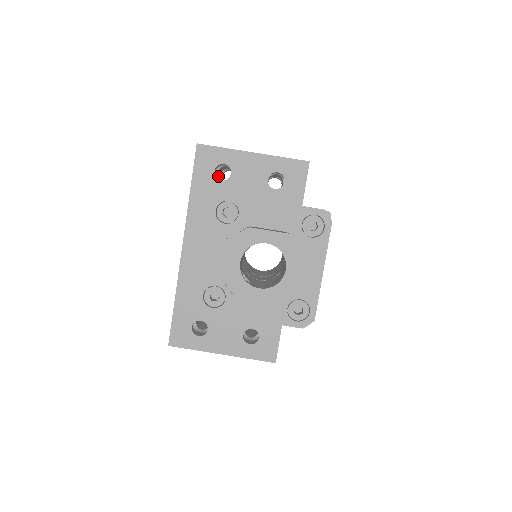
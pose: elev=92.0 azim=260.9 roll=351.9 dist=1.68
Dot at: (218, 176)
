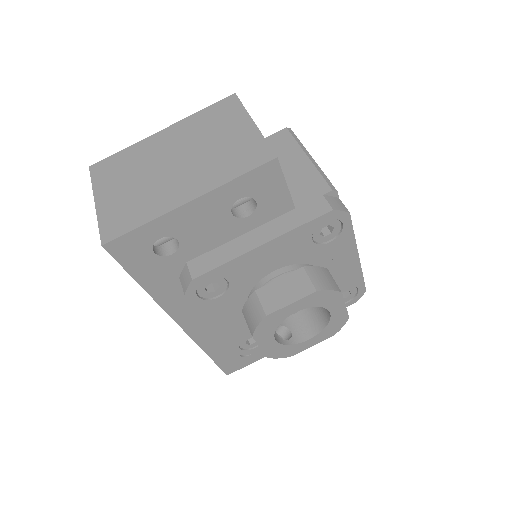
Dot at: occluded
